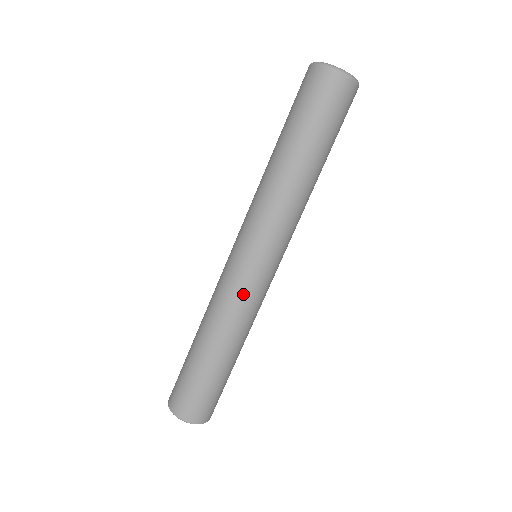
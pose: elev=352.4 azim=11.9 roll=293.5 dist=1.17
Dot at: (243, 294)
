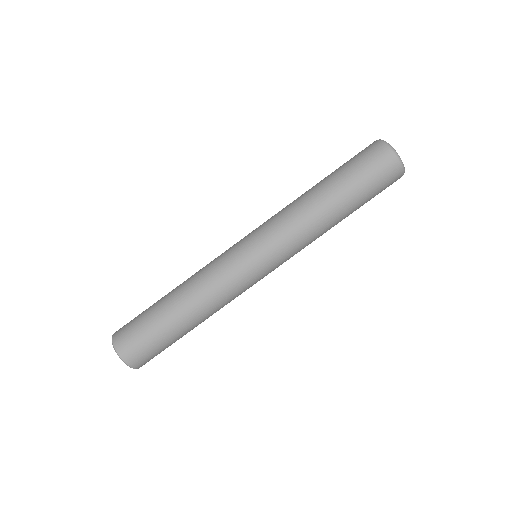
Dot at: (221, 263)
